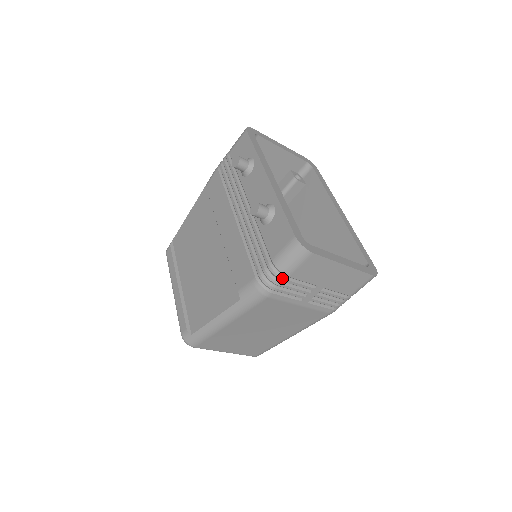
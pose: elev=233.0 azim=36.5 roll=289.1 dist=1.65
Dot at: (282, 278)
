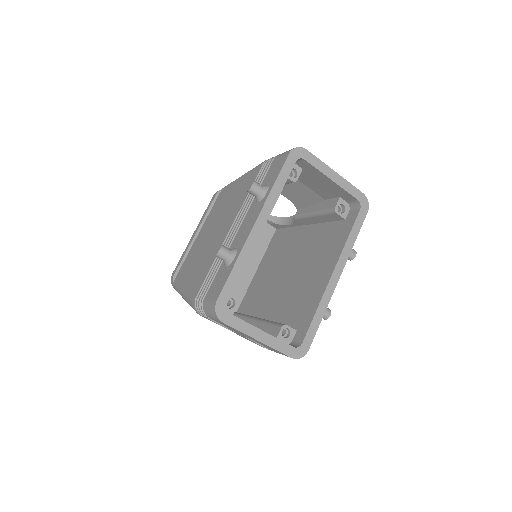
Dot at: (206, 315)
